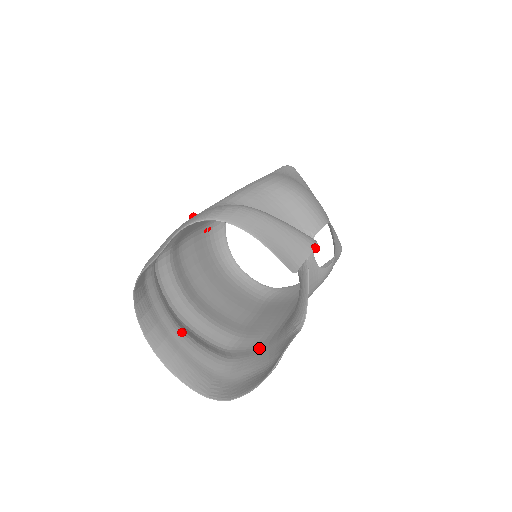
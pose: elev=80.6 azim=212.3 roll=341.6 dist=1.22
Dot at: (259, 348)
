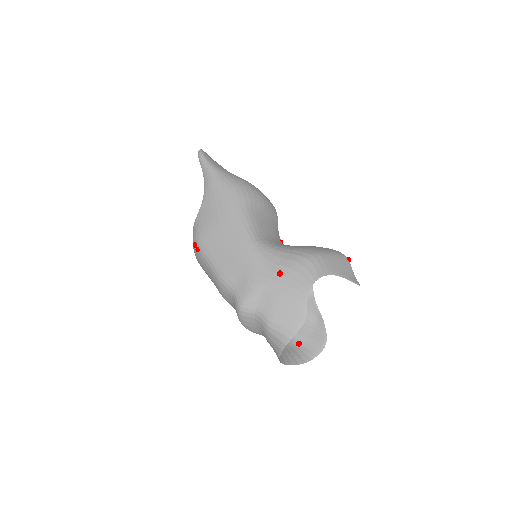
Dot at: occluded
